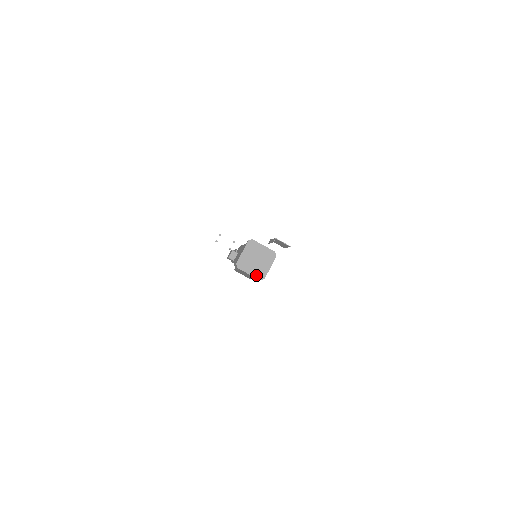
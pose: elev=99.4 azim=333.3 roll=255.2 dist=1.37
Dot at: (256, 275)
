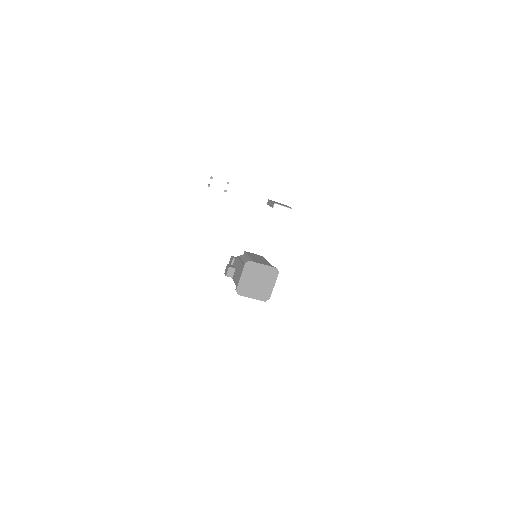
Dot at: (260, 297)
